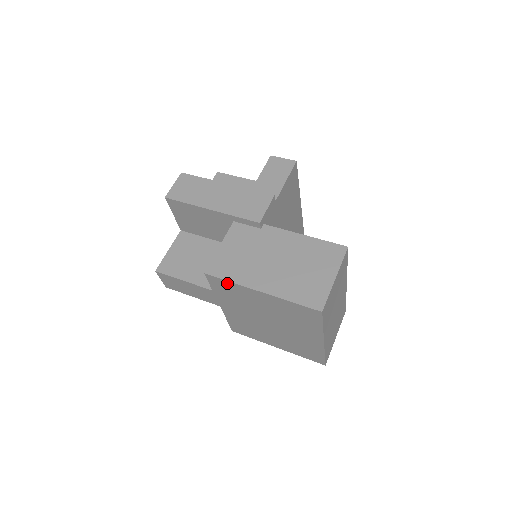
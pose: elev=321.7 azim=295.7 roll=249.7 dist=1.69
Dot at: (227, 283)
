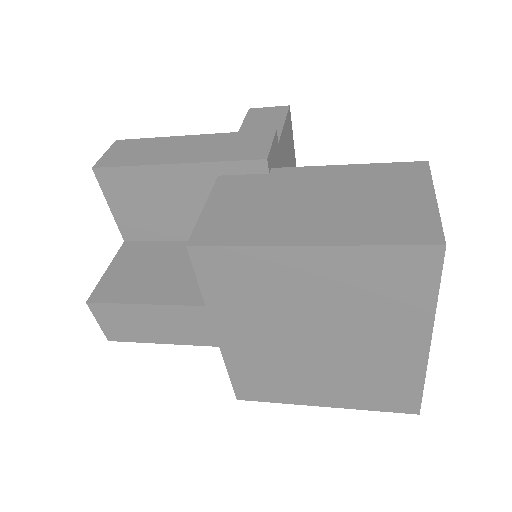
Dot at: (234, 254)
